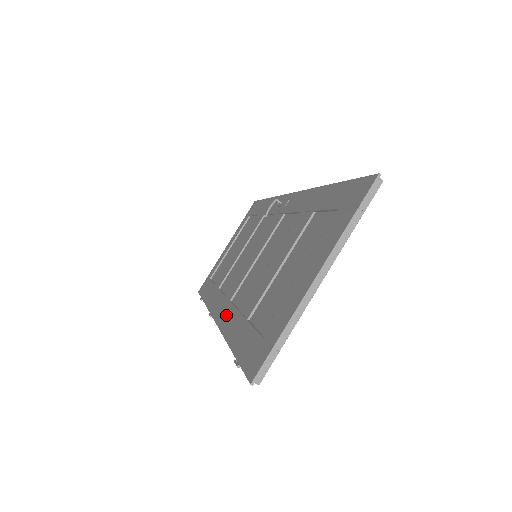
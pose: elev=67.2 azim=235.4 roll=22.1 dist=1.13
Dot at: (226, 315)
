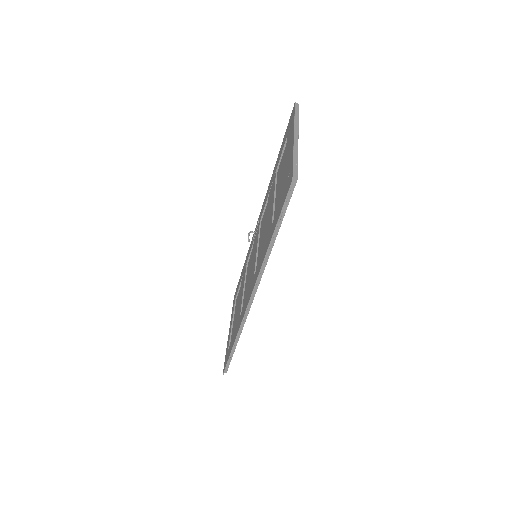
Dot at: (256, 272)
